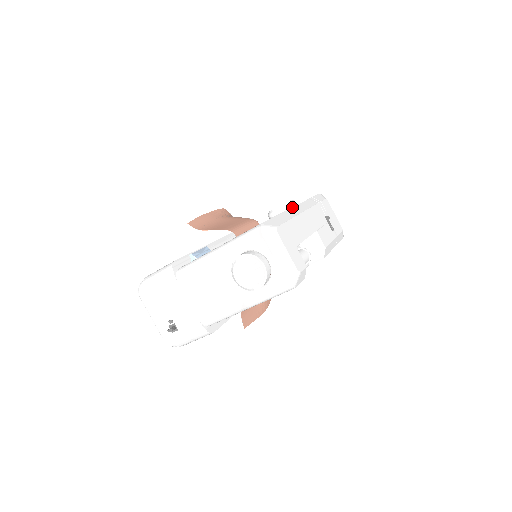
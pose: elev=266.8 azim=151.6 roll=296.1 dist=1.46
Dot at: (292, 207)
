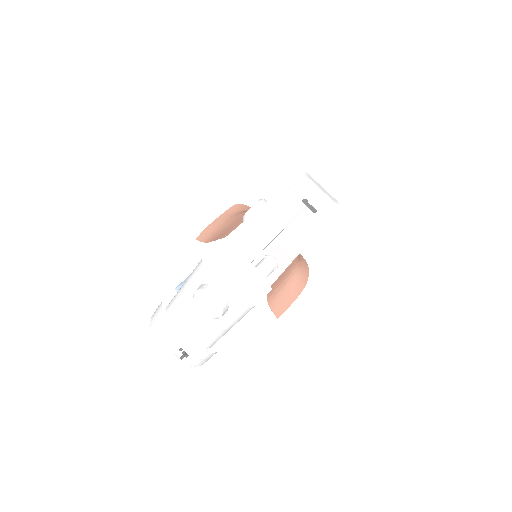
Dot at: (253, 213)
